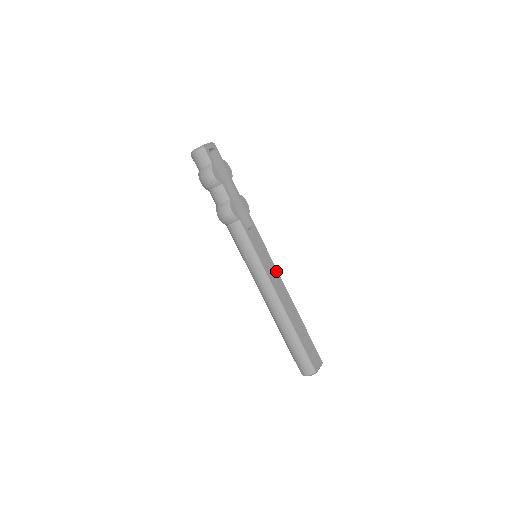
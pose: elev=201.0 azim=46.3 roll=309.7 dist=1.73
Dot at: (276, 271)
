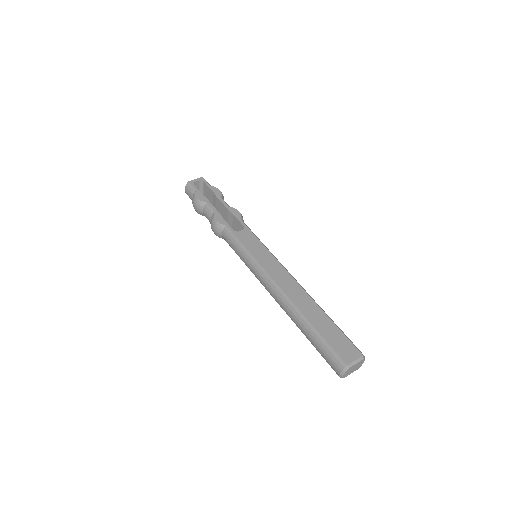
Dot at: (277, 262)
